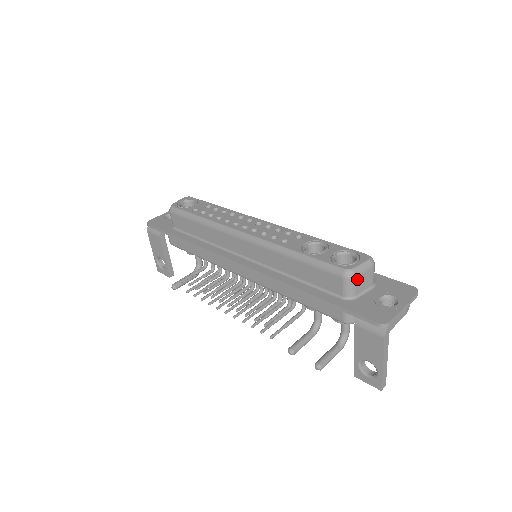
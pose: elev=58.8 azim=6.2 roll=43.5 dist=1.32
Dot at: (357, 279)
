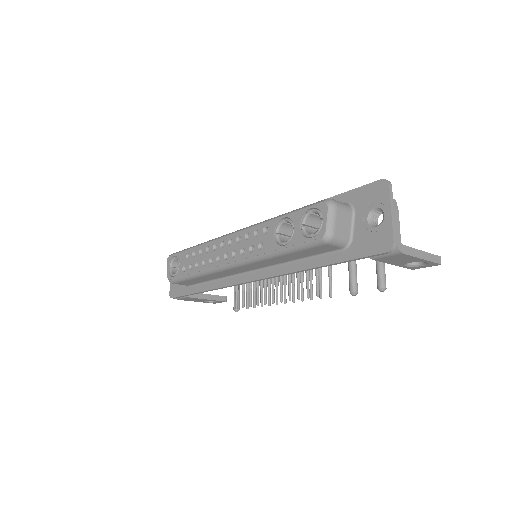
Dot at: (337, 232)
